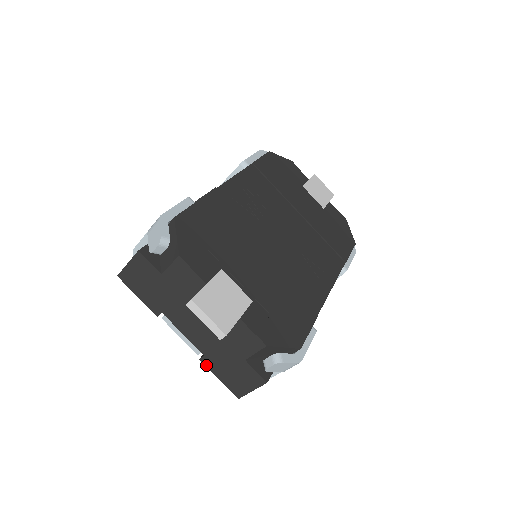
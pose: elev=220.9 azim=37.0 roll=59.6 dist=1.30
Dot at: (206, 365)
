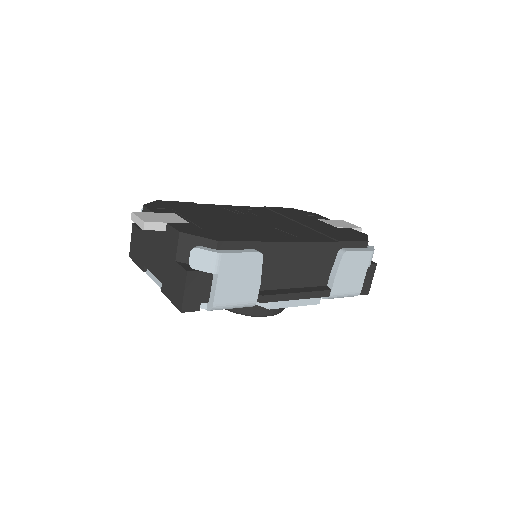
Dot at: (164, 293)
